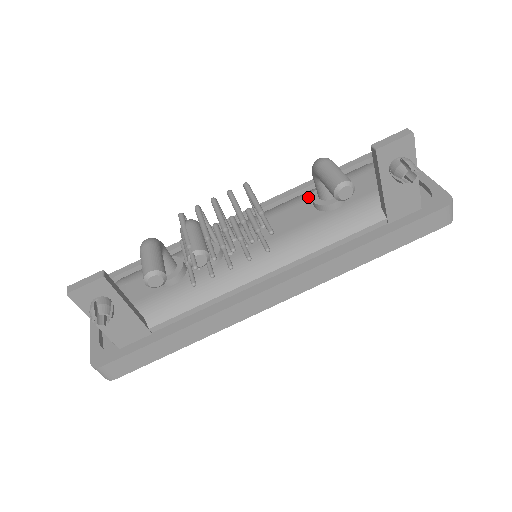
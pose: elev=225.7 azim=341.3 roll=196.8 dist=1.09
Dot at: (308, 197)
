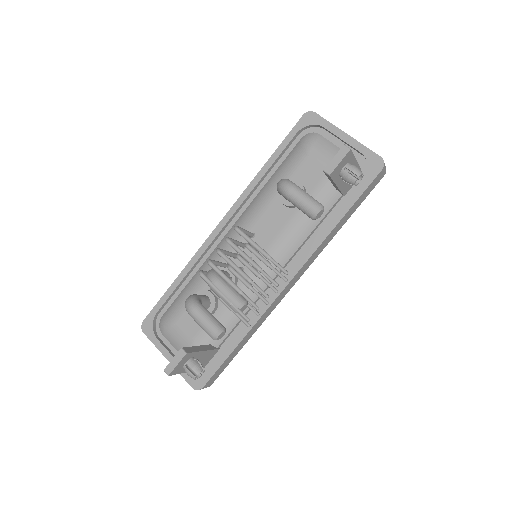
Dot at: (273, 196)
